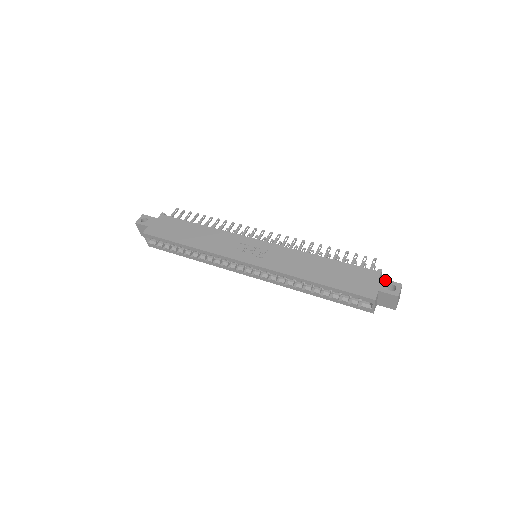
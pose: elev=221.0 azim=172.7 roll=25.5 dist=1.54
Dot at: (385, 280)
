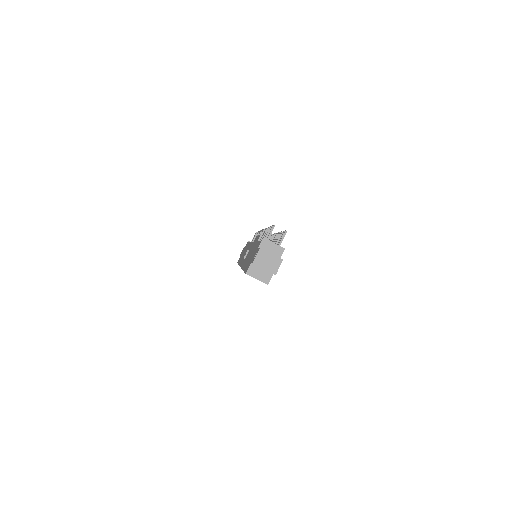
Dot at: occluded
